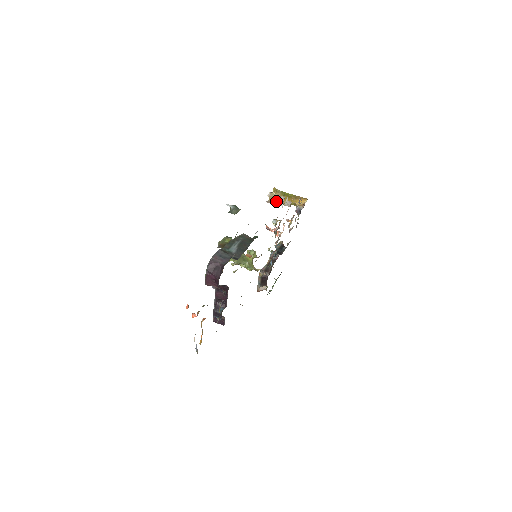
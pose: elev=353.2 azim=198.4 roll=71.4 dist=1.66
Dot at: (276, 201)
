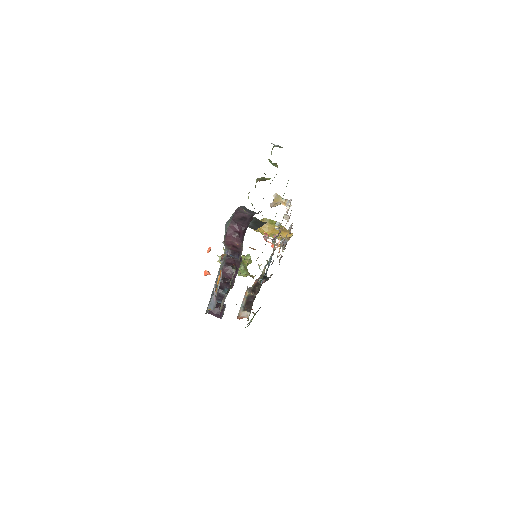
Dot at: (262, 230)
